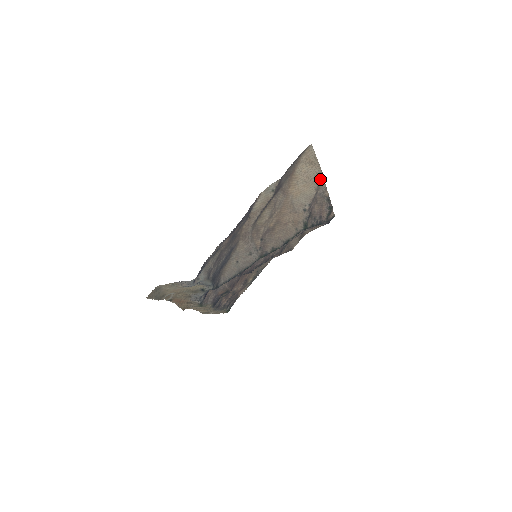
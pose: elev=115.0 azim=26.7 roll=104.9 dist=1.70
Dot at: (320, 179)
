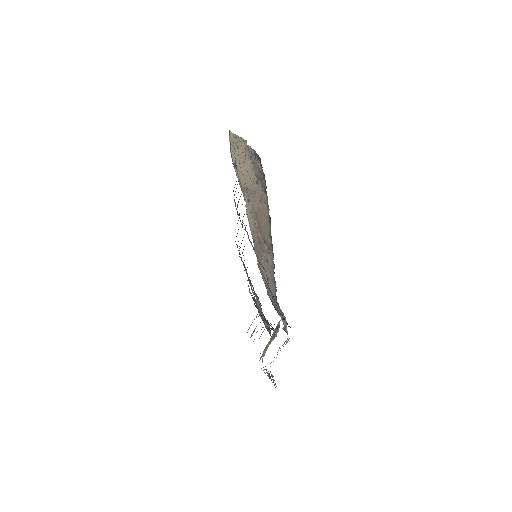
Dot at: (247, 147)
